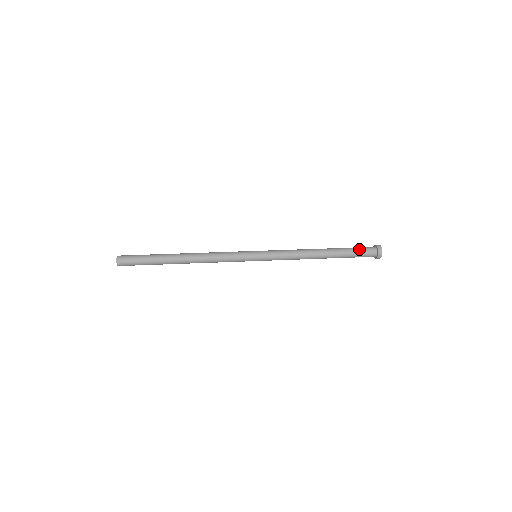
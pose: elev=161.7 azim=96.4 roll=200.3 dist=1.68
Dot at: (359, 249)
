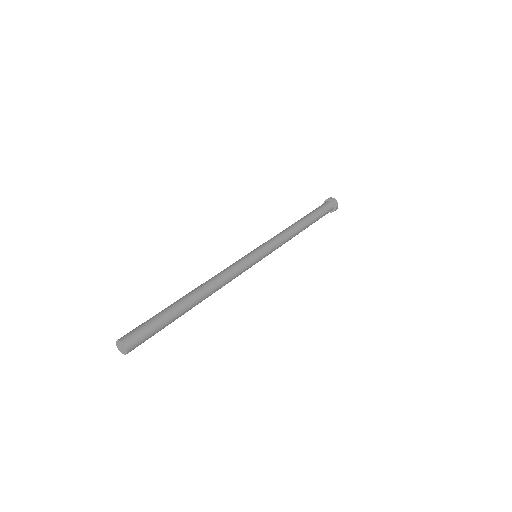
Dot at: (320, 207)
